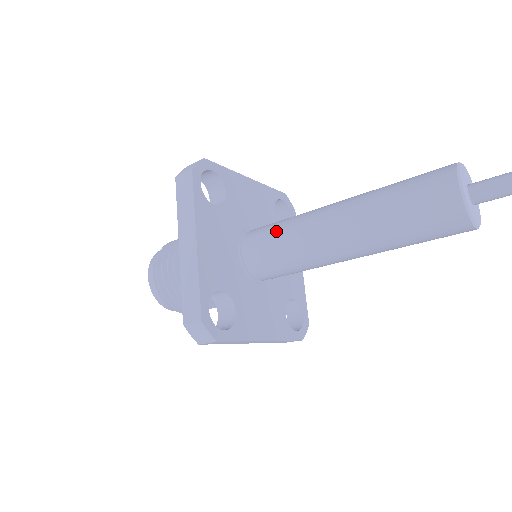
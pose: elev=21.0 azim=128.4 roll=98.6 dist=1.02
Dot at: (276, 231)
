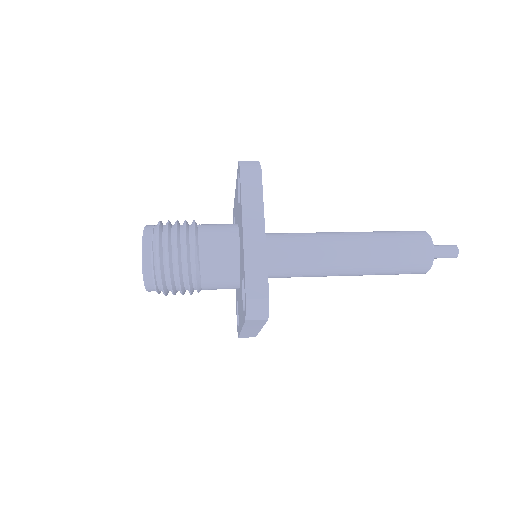
Dot at: (296, 273)
